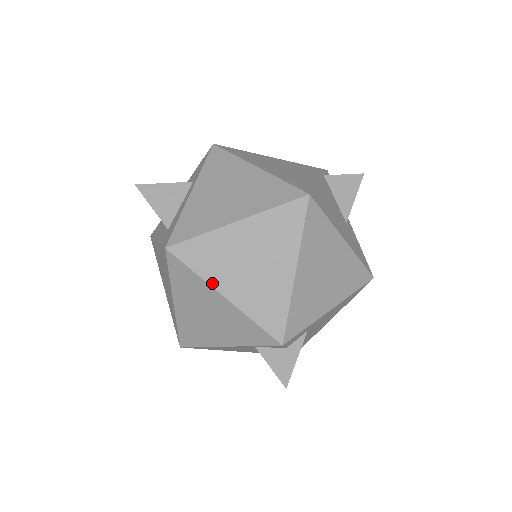
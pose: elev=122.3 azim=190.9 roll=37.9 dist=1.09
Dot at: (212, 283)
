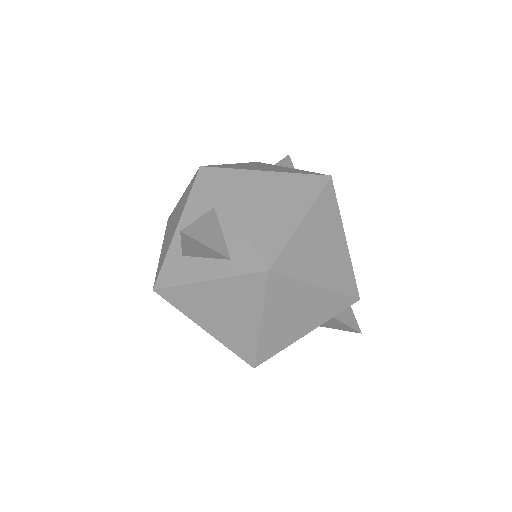
Dot at: (308, 280)
